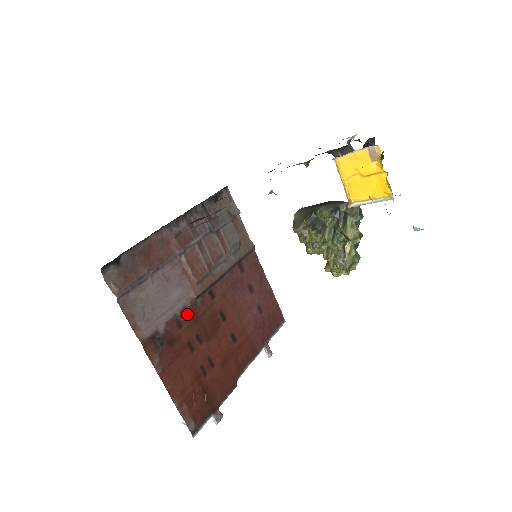
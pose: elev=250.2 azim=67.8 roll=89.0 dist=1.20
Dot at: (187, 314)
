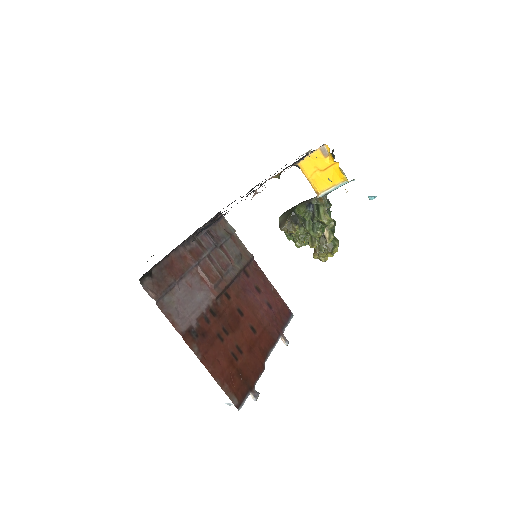
Dot at: (211, 312)
